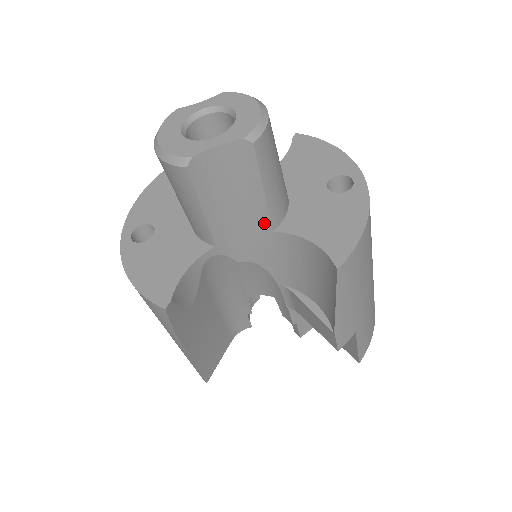
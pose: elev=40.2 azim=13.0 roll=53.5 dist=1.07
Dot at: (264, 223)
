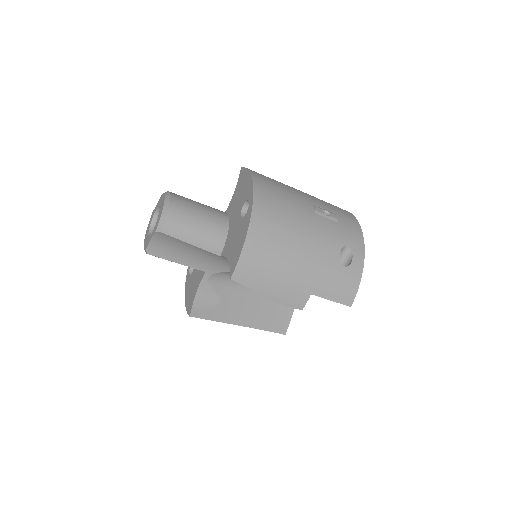
Dot at: (212, 254)
